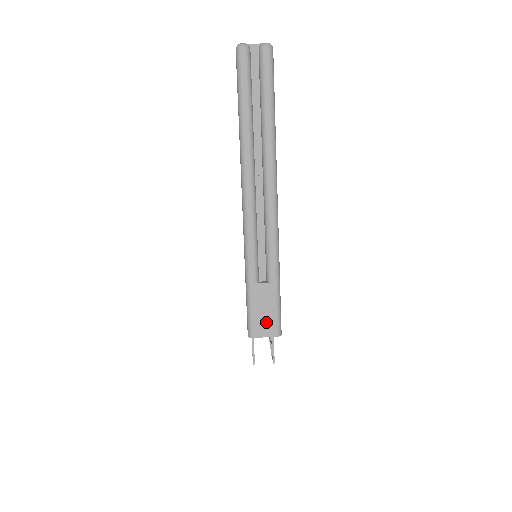
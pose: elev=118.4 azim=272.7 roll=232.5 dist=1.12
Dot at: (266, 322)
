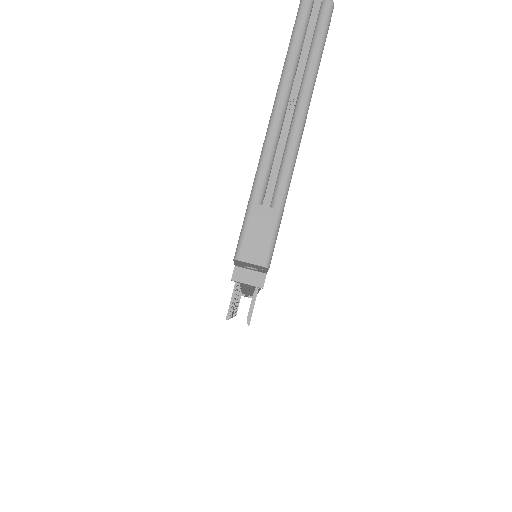
Dot at: (257, 248)
